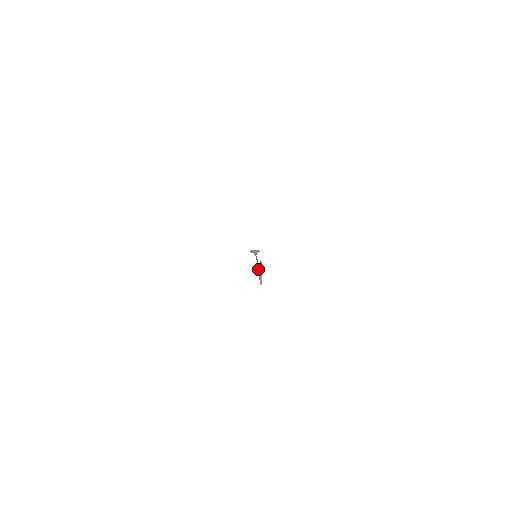
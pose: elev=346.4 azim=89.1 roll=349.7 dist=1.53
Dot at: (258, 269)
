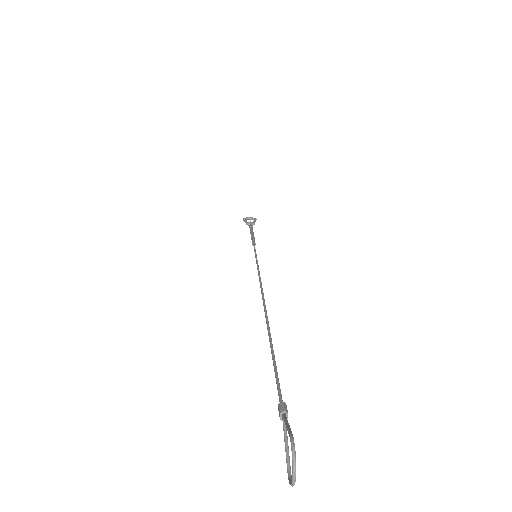
Dot at: (280, 415)
